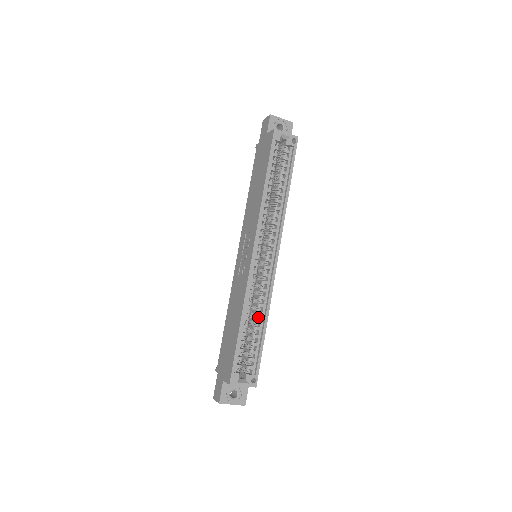
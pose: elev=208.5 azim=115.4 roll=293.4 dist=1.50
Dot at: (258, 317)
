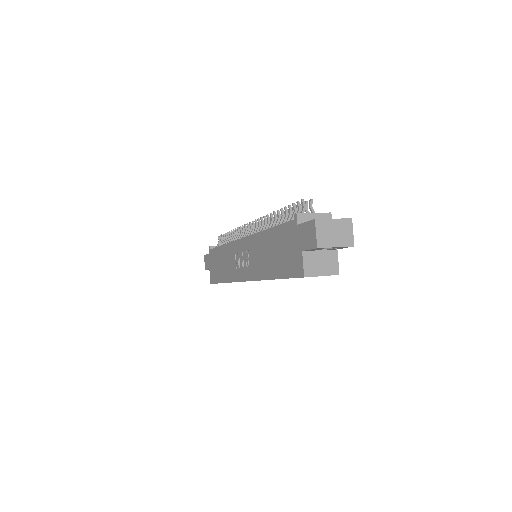
Dot at: occluded
